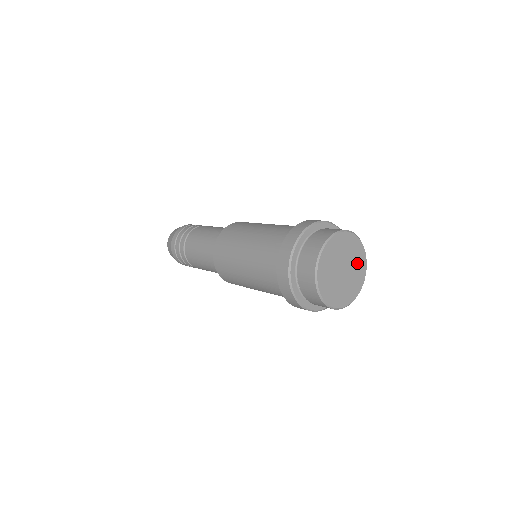
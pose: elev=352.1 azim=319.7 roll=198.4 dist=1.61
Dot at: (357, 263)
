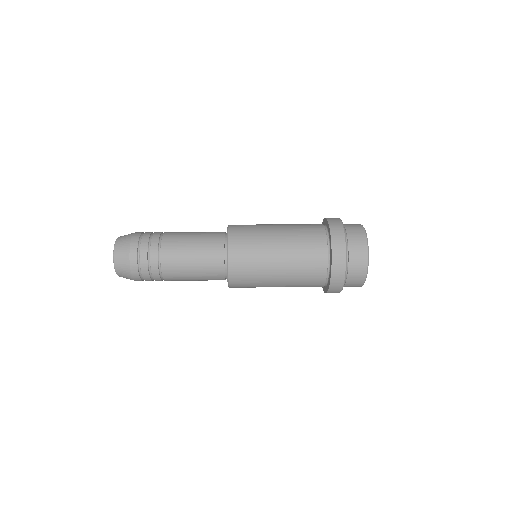
Dot at: occluded
